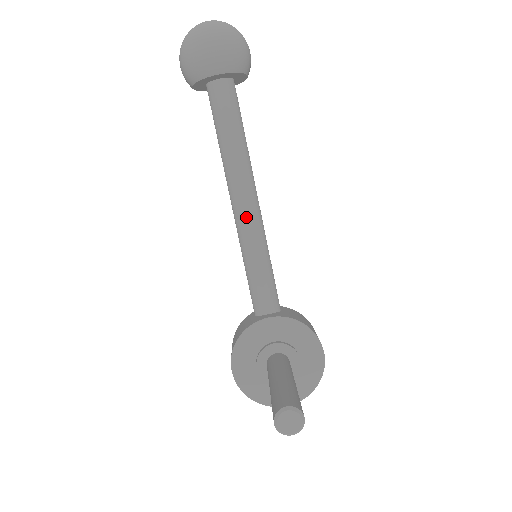
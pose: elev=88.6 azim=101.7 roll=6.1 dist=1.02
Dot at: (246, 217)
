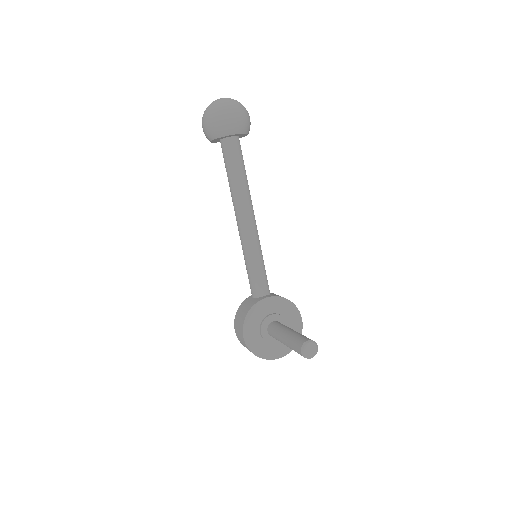
Dot at: (250, 229)
